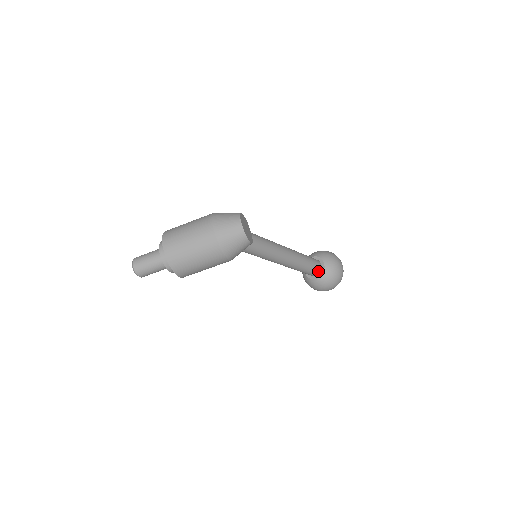
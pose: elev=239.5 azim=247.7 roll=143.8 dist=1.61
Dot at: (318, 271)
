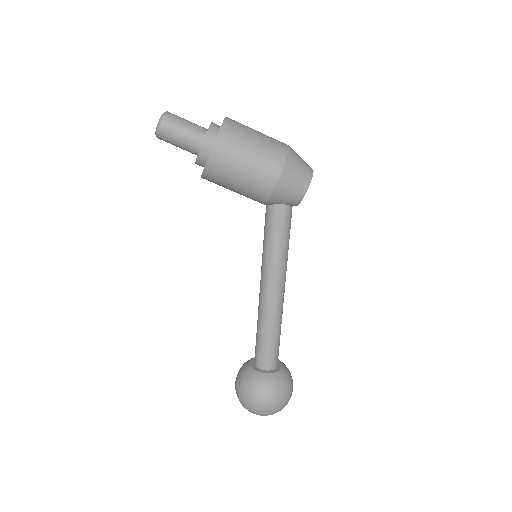
Dot at: (273, 365)
